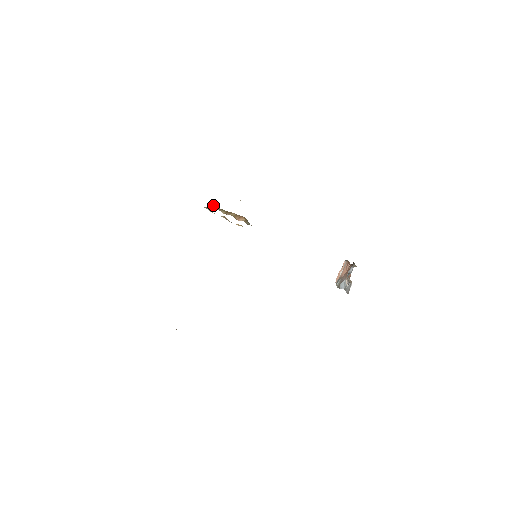
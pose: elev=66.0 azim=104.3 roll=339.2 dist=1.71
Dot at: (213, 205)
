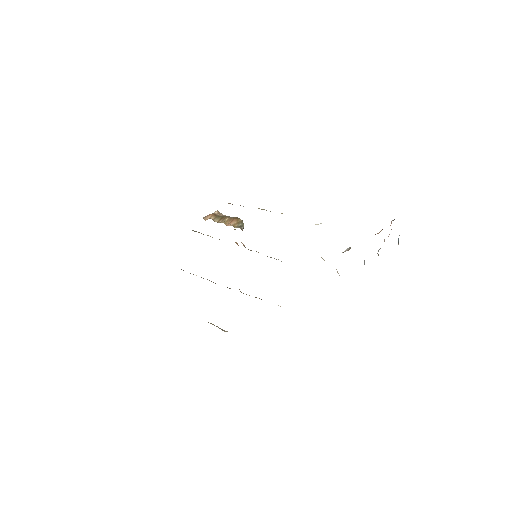
Dot at: (210, 215)
